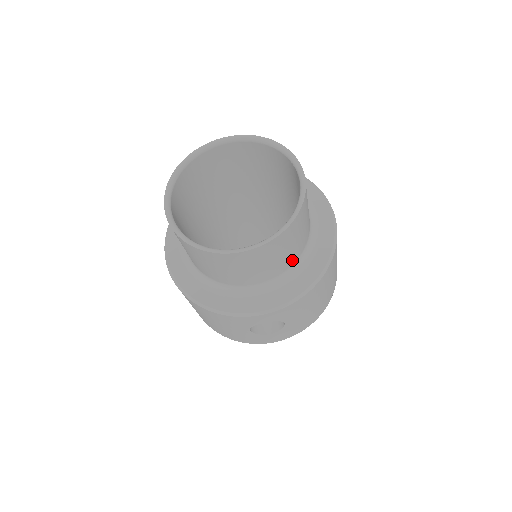
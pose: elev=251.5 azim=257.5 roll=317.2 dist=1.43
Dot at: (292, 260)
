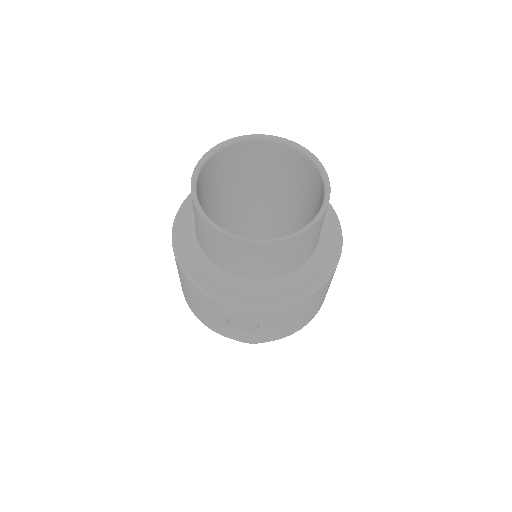
Dot at: (290, 268)
